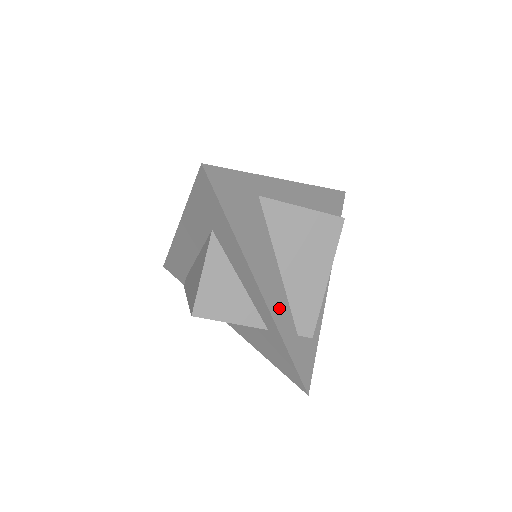
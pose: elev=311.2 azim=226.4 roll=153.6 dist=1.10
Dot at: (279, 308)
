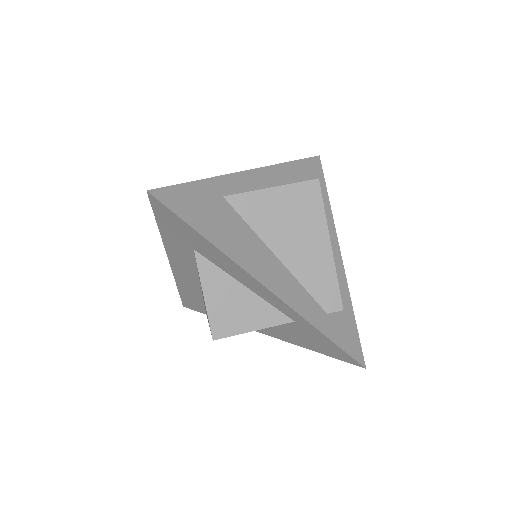
Dot at: (294, 295)
